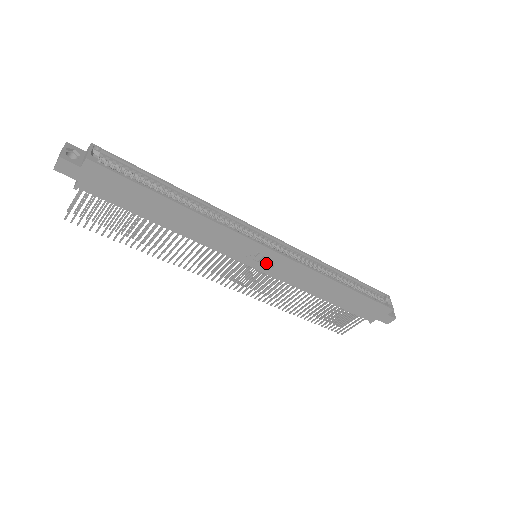
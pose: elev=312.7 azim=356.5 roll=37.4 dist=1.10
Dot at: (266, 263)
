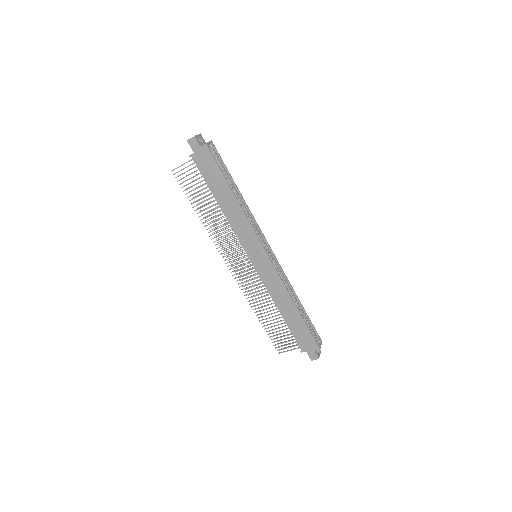
Dot at: (259, 262)
